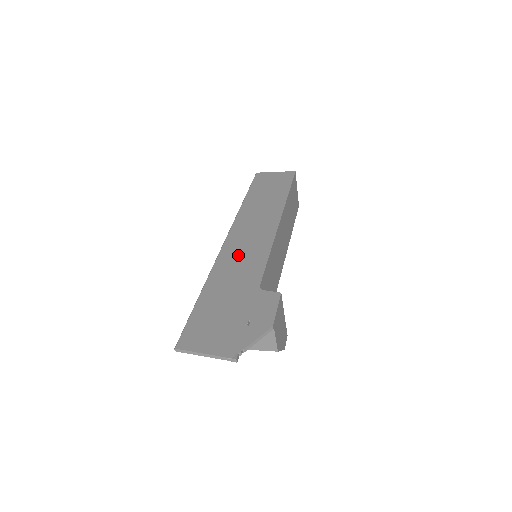
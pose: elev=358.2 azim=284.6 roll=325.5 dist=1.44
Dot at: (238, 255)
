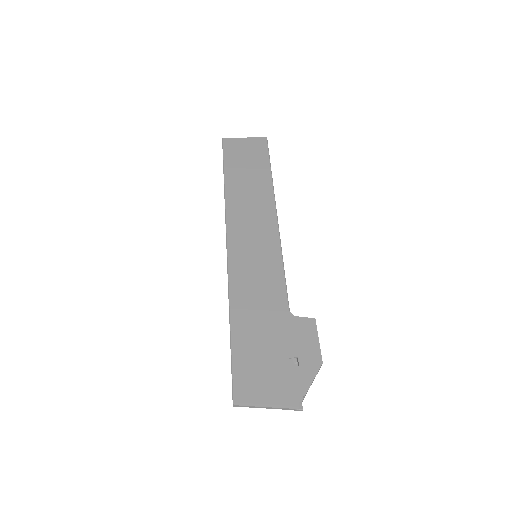
Dot at: (251, 269)
